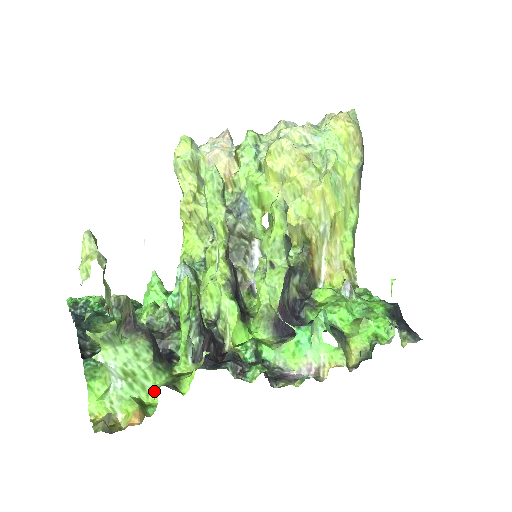
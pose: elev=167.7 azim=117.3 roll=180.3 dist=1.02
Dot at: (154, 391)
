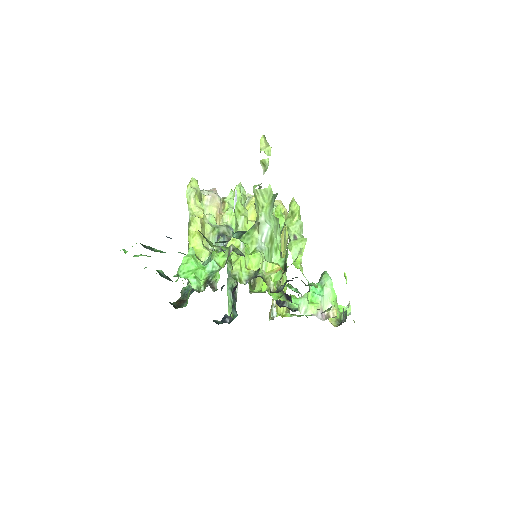
Dot at: (284, 258)
